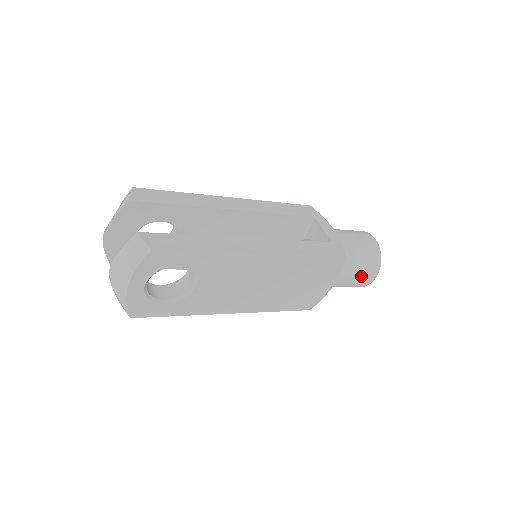
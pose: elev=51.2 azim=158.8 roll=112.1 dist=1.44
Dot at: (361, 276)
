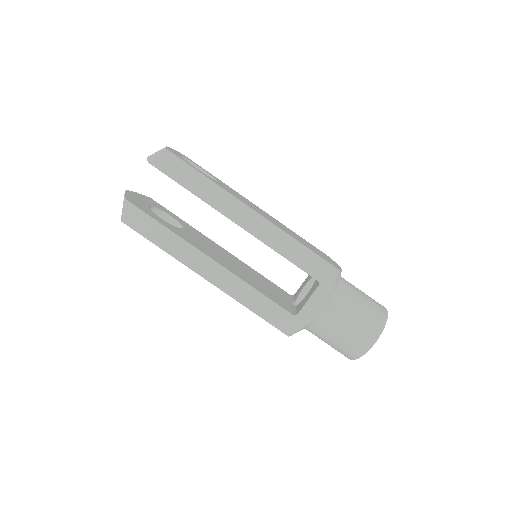
Dot at: occluded
